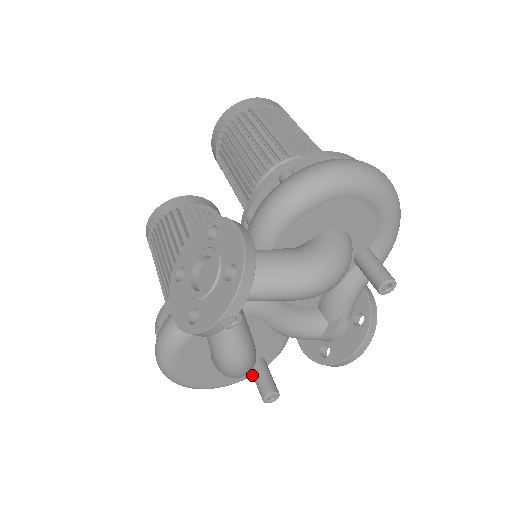
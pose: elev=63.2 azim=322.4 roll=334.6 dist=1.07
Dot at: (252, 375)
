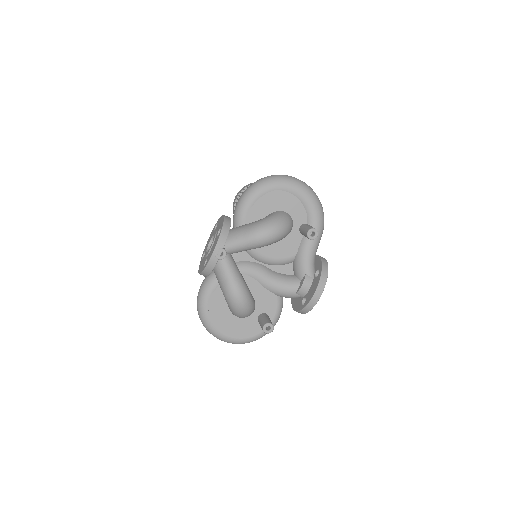
Dot at: (259, 323)
